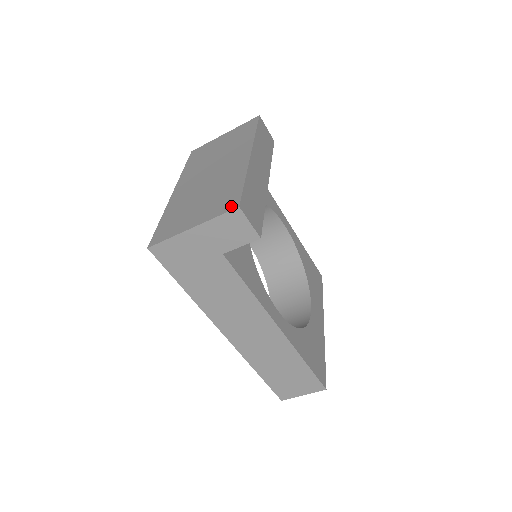
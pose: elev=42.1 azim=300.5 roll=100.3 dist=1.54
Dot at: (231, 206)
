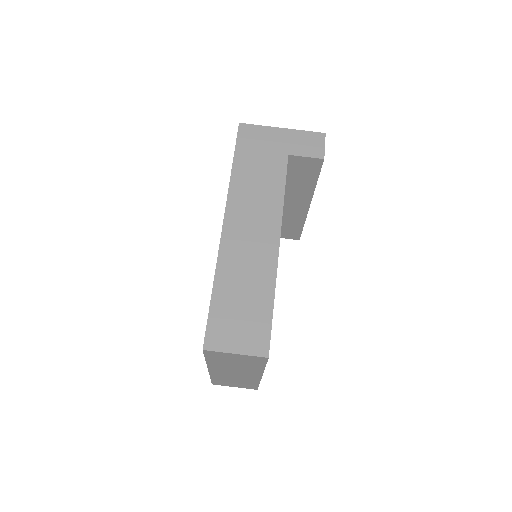
Dot at: occluded
